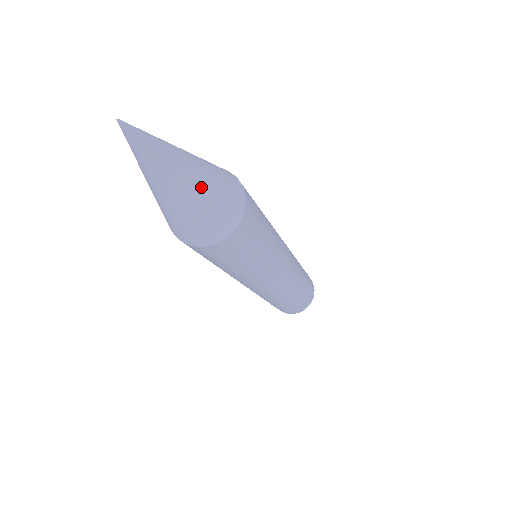
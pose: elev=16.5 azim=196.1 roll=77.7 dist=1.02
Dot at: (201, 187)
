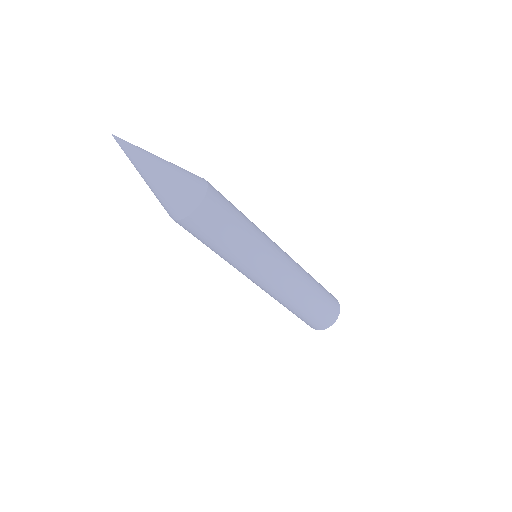
Dot at: (171, 168)
